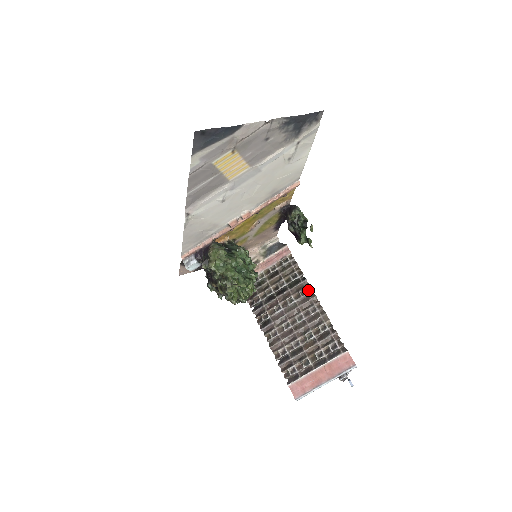
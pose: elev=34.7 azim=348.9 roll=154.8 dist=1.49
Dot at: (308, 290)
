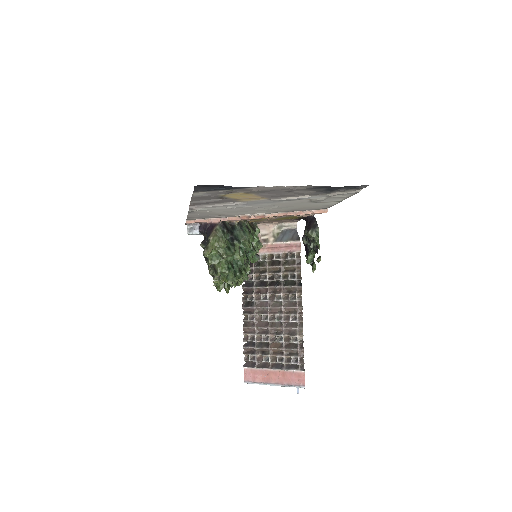
Dot at: (298, 297)
